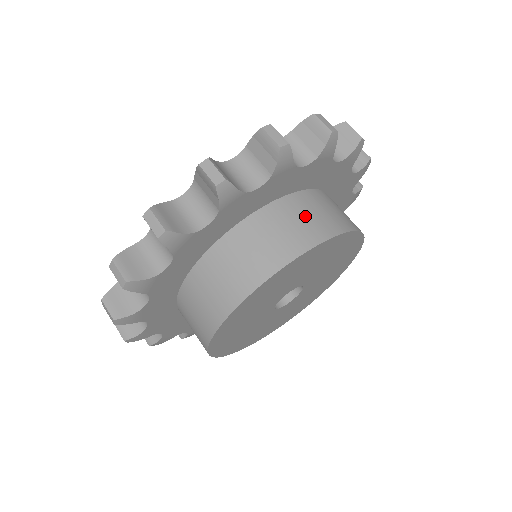
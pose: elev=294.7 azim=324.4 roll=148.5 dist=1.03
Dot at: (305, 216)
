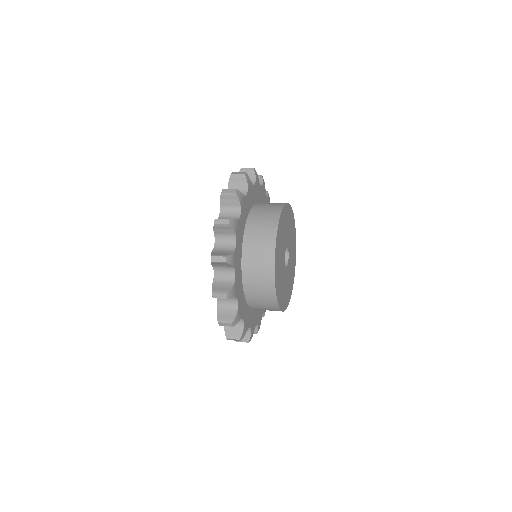
Dot at: occluded
